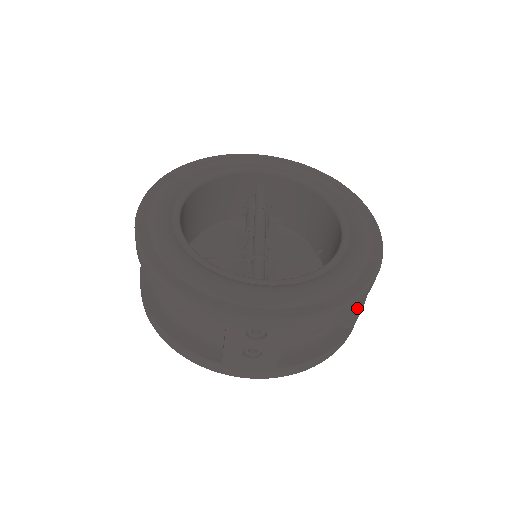
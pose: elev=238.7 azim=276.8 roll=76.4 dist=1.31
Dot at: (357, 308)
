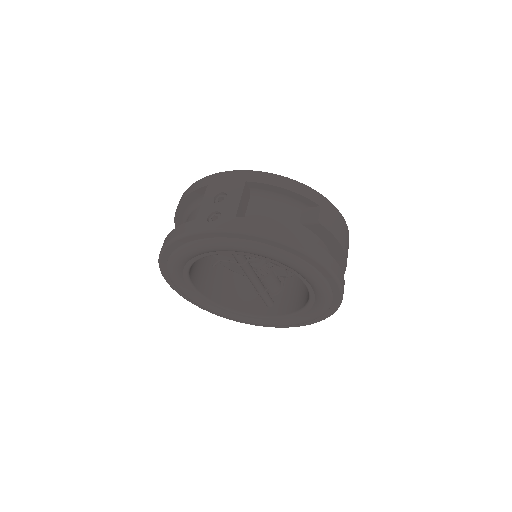
Dot at: occluded
